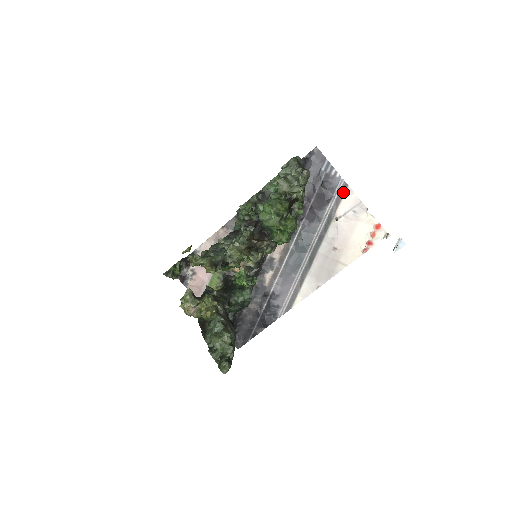
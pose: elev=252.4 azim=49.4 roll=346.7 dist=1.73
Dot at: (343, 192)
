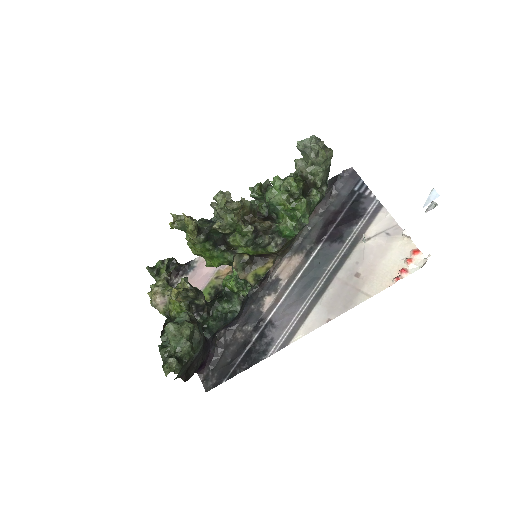
Dot at: (376, 213)
